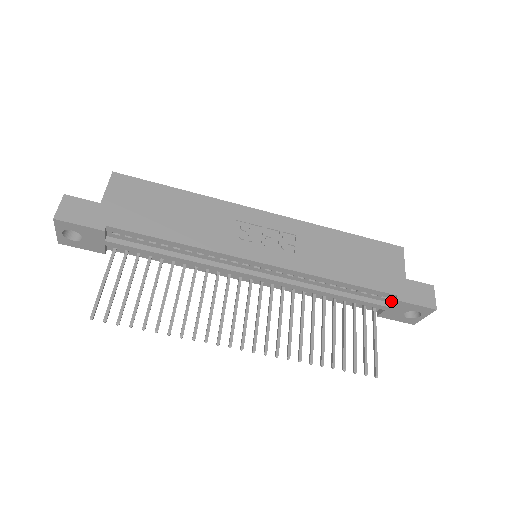
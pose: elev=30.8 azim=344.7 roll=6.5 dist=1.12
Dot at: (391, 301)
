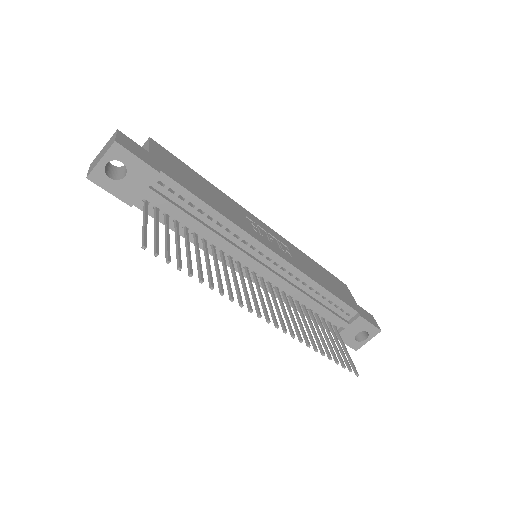
Dot at: (352, 319)
